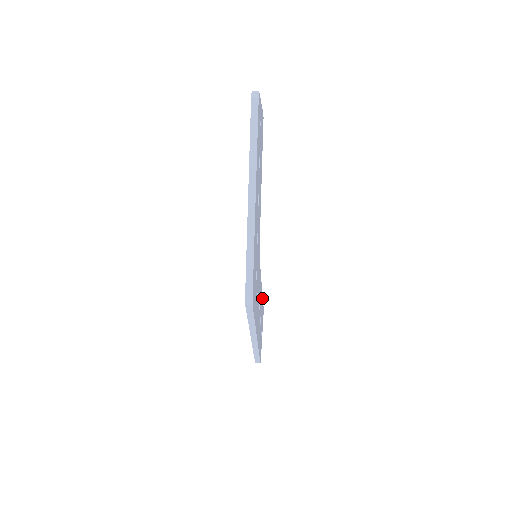
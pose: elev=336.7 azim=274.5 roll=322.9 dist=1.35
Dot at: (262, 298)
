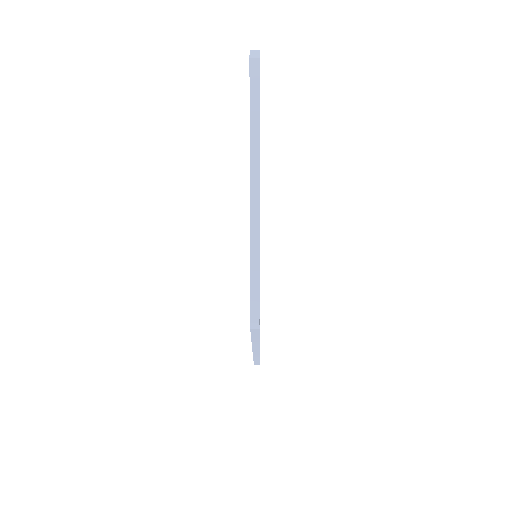
Dot at: occluded
